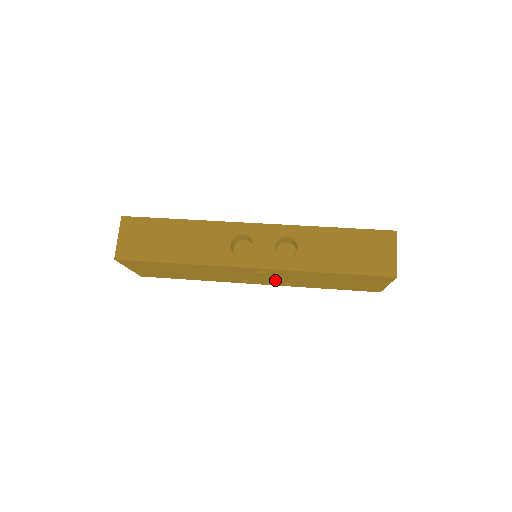
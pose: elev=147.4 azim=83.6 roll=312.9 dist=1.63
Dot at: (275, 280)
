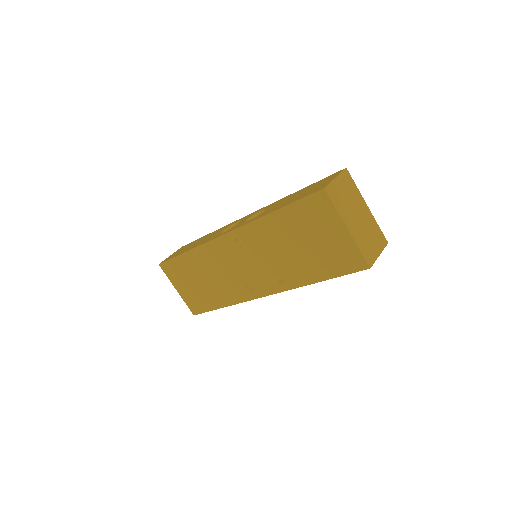
Dot at: (264, 271)
